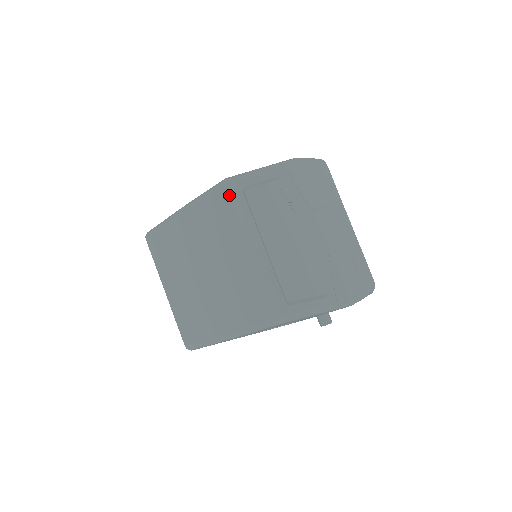
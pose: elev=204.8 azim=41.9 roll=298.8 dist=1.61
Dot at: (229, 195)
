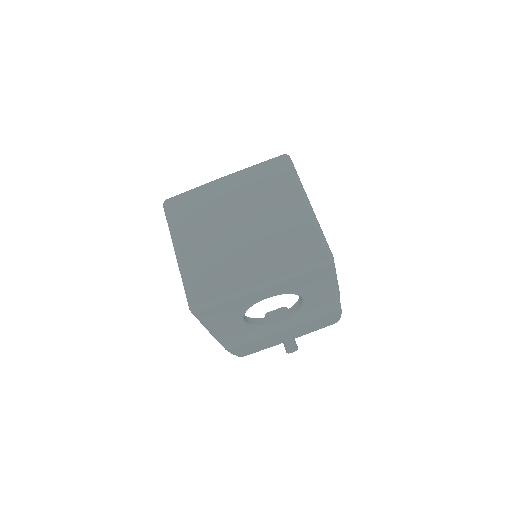
Dot at: (289, 163)
